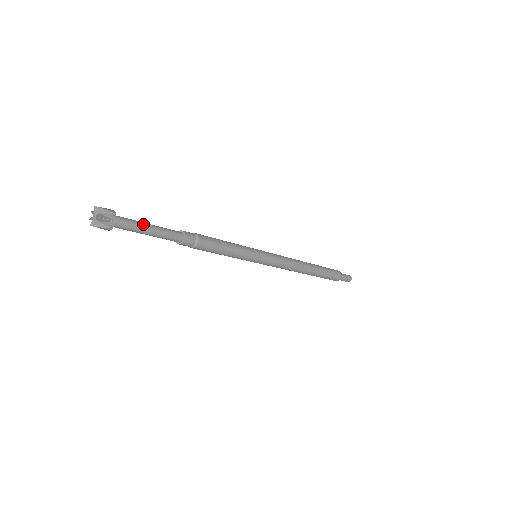
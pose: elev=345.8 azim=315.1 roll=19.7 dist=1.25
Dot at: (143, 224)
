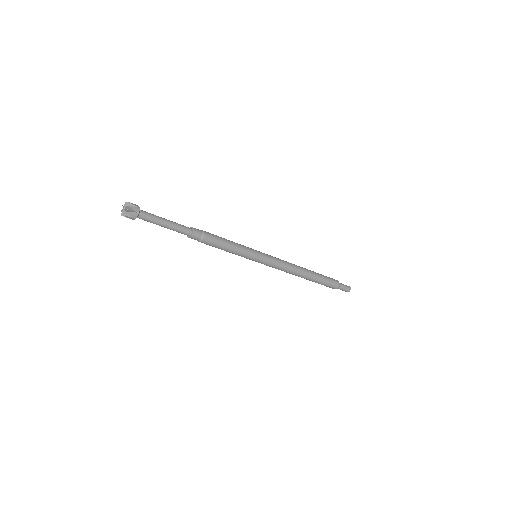
Dot at: (160, 218)
